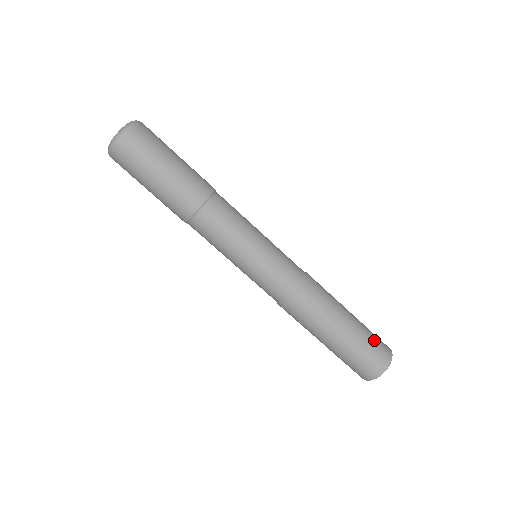
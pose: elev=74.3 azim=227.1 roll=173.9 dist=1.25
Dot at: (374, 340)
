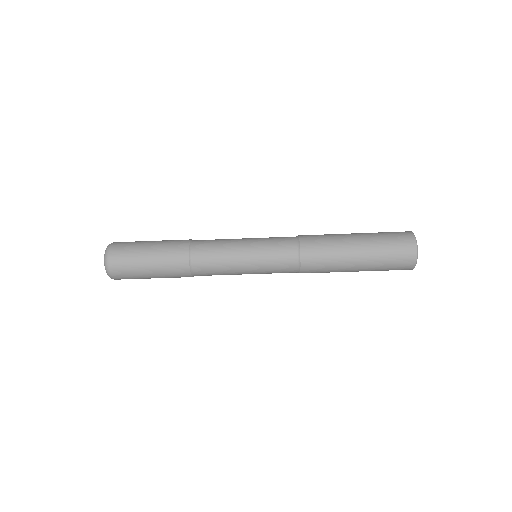
Dot at: (391, 247)
